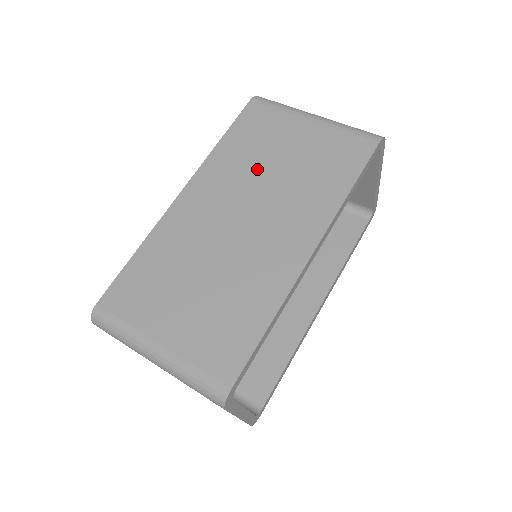
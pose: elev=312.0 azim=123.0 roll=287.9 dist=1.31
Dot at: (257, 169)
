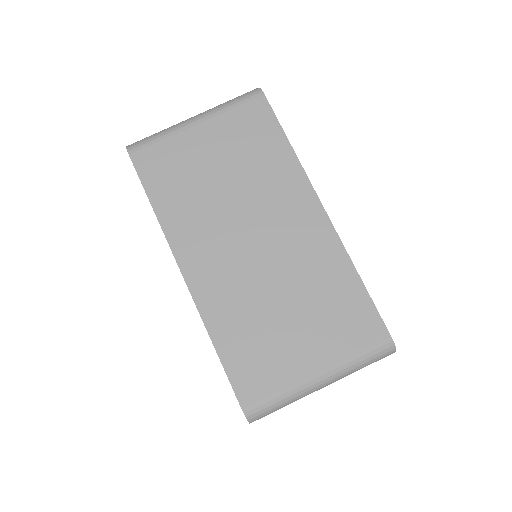
Dot at: (212, 198)
